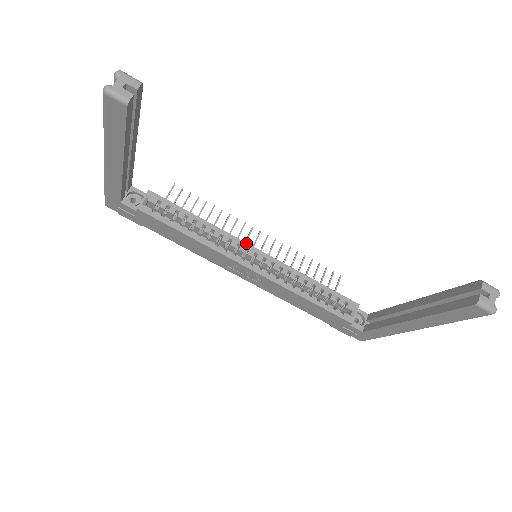
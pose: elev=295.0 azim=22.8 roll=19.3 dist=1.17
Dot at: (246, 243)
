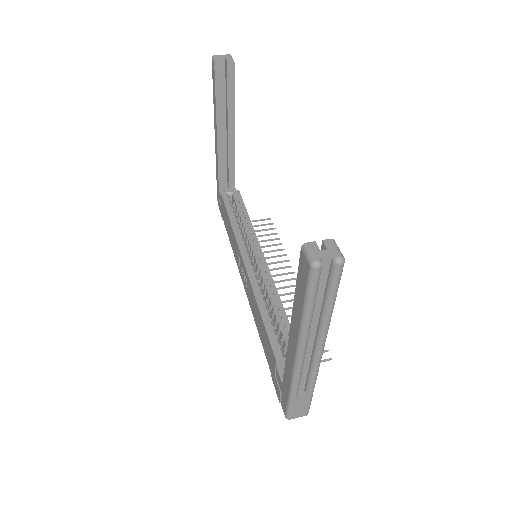
Dot at: (261, 249)
